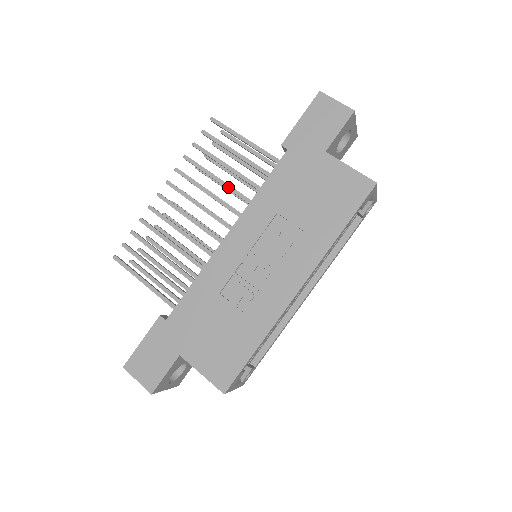
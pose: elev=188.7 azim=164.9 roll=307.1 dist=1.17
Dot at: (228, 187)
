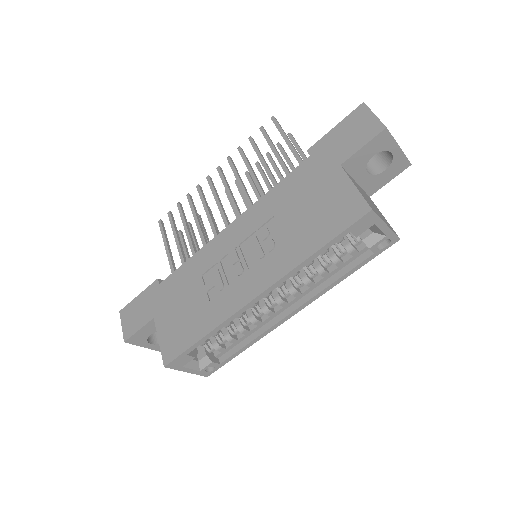
Dot at: (256, 182)
